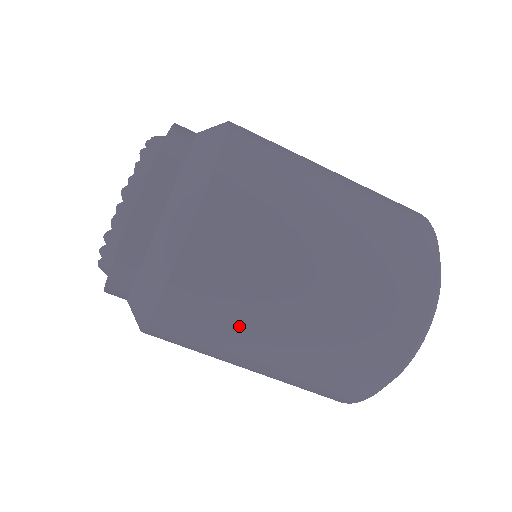
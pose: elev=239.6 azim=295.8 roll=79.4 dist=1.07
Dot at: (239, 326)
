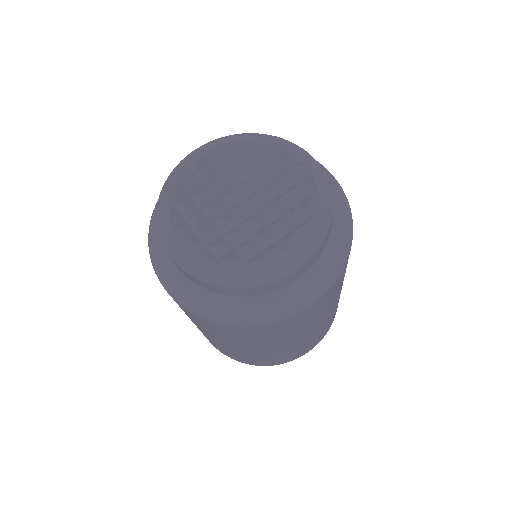
Dot at: occluded
